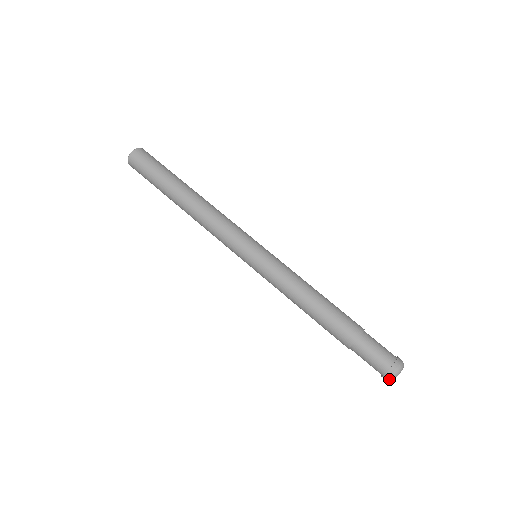
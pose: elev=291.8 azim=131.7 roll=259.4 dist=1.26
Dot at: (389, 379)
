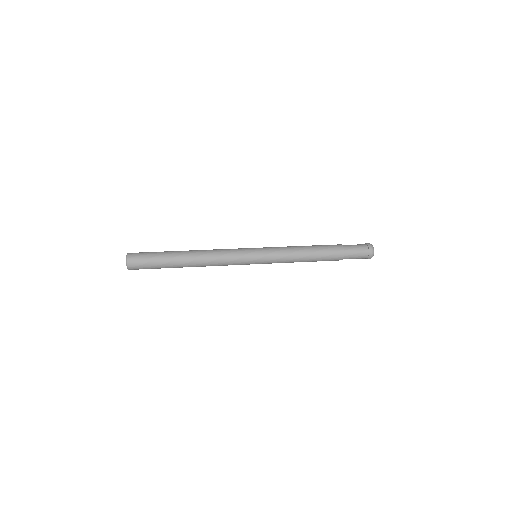
Dot at: (372, 248)
